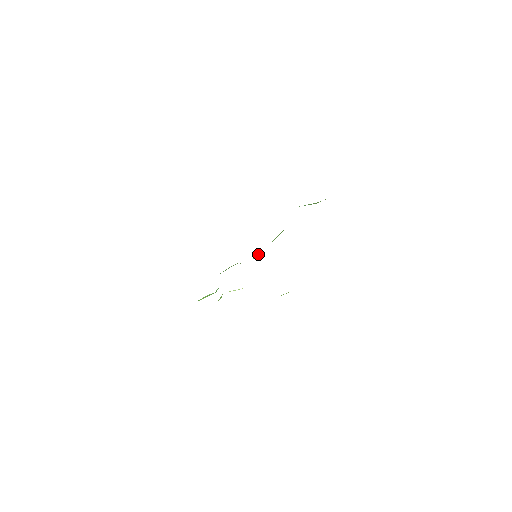
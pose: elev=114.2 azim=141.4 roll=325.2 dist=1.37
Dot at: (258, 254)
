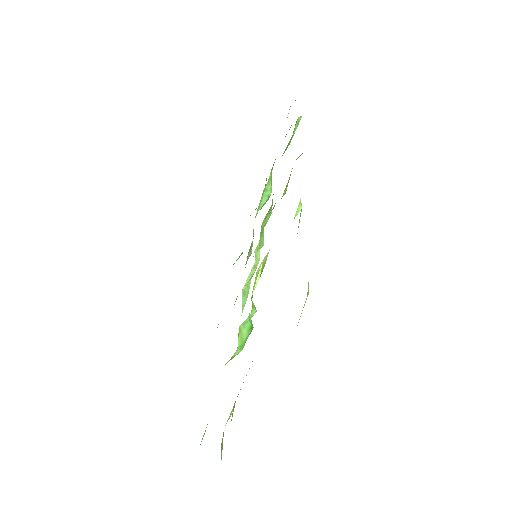
Dot at: (256, 253)
